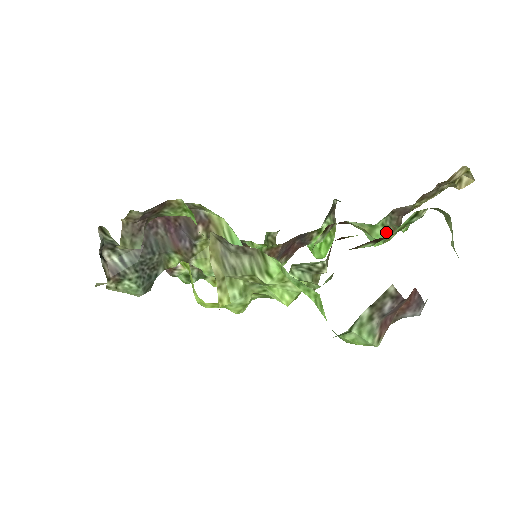
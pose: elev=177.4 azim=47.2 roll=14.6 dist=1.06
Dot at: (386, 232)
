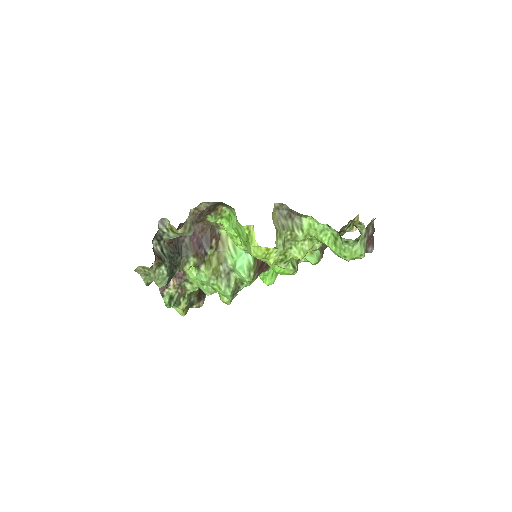
Dot at: (320, 253)
